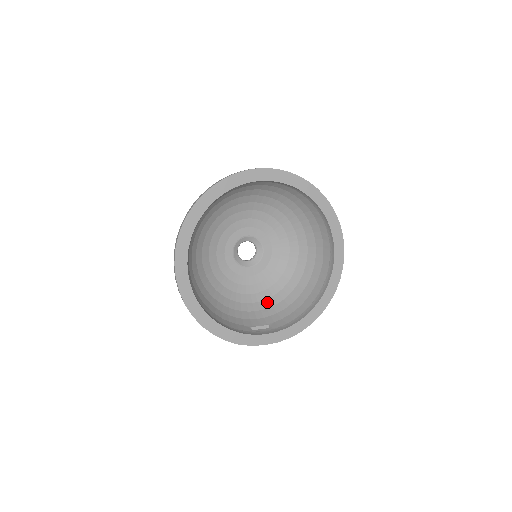
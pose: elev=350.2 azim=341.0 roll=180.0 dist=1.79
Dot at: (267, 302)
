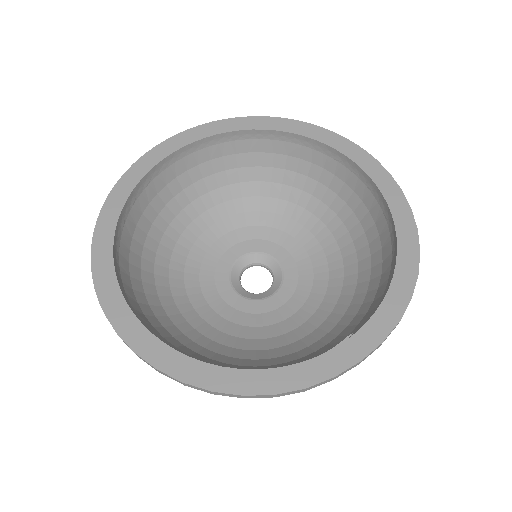
Dot at: (332, 317)
